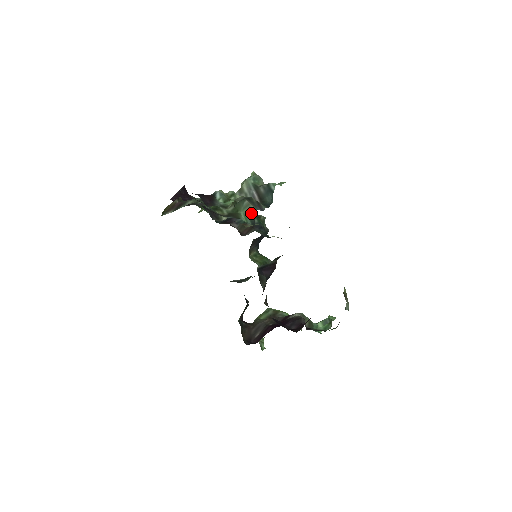
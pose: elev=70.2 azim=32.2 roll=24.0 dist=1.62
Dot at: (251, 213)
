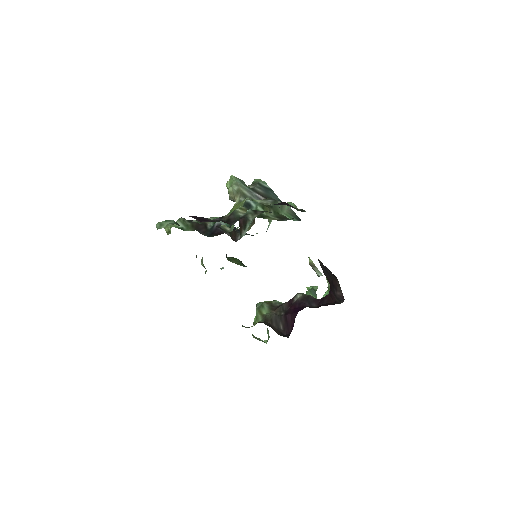
Dot at: (290, 212)
